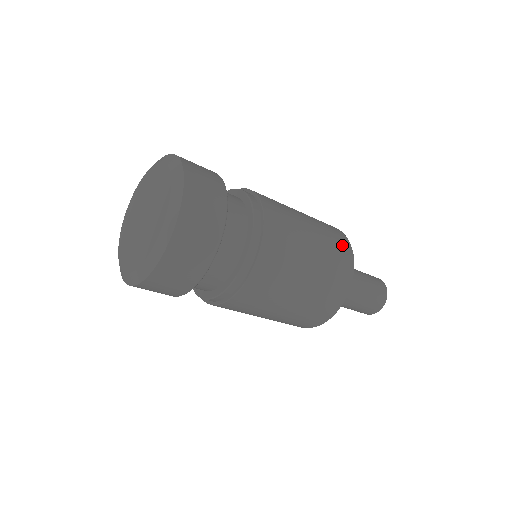
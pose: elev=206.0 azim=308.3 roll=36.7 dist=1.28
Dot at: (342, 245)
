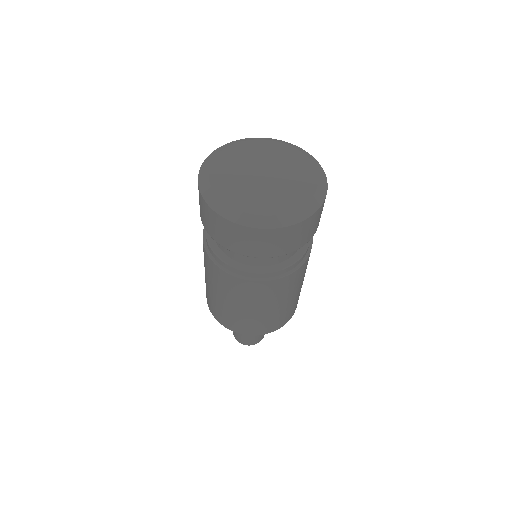
Dot at: (287, 318)
